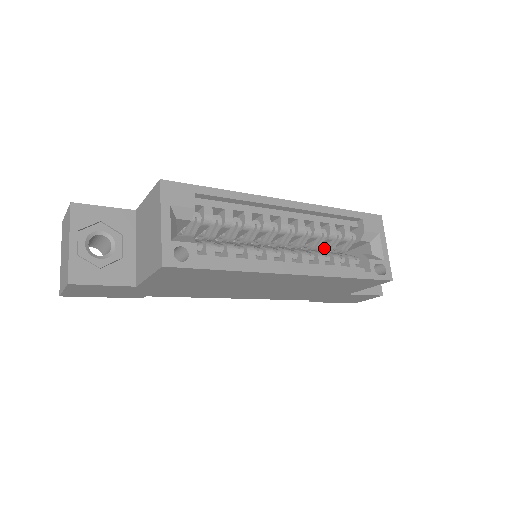
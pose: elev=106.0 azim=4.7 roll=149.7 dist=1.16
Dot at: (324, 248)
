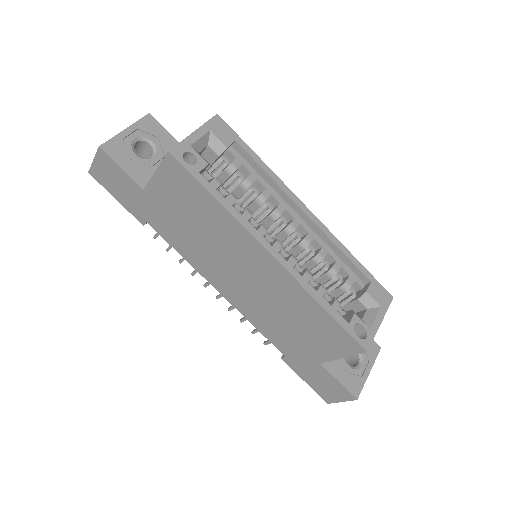
Dot at: occluded
